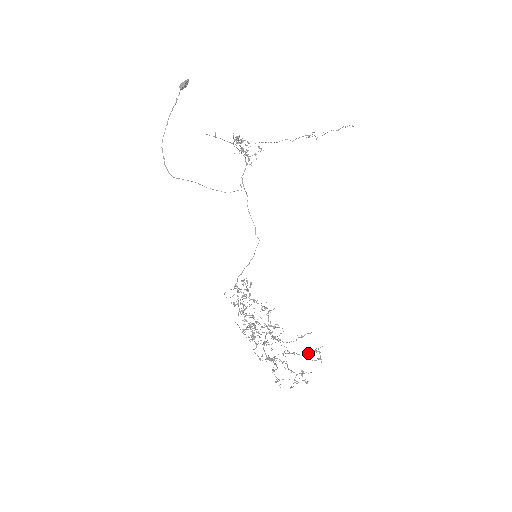
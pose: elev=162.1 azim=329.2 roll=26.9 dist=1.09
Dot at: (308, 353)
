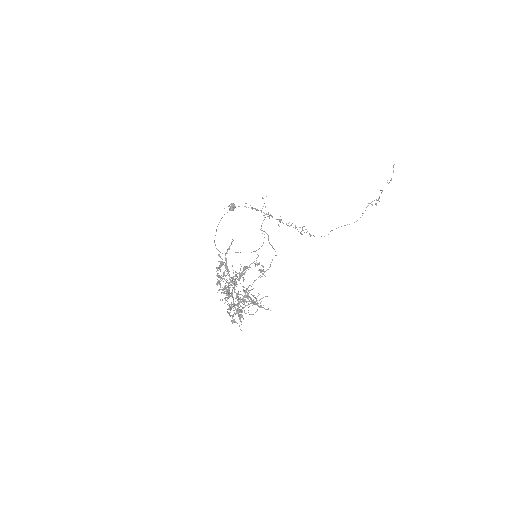
Dot at: (244, 267)
